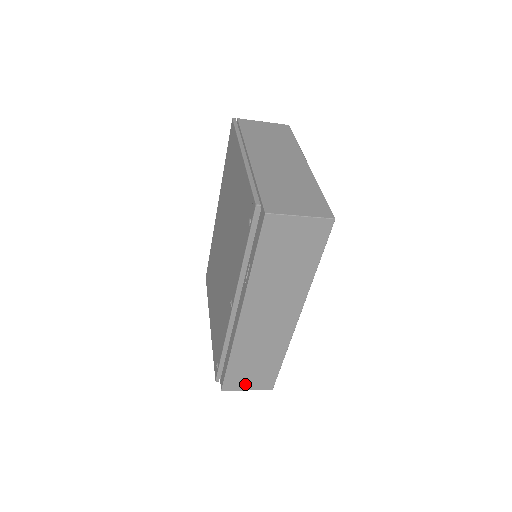
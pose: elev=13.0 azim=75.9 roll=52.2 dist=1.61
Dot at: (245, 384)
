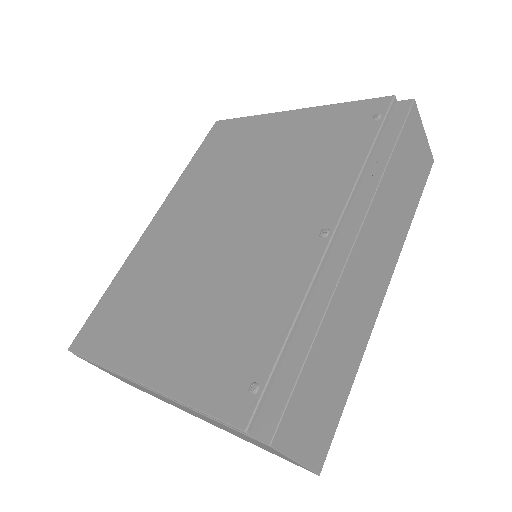
Dot at: (301, 437)
